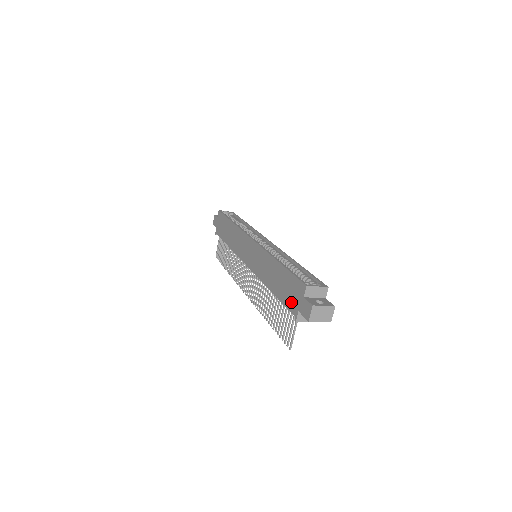
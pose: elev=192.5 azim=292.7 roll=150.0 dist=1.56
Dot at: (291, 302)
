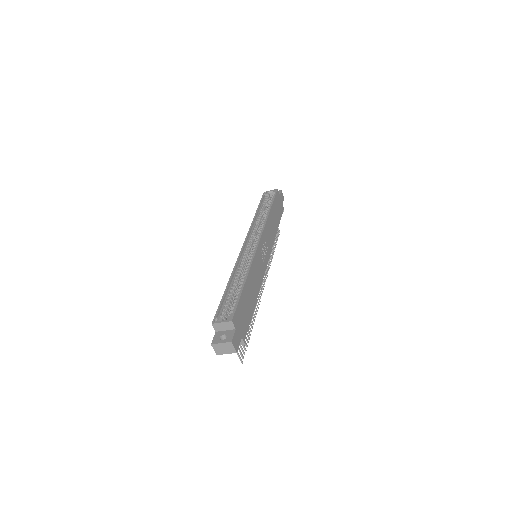
Dot at: occluded
